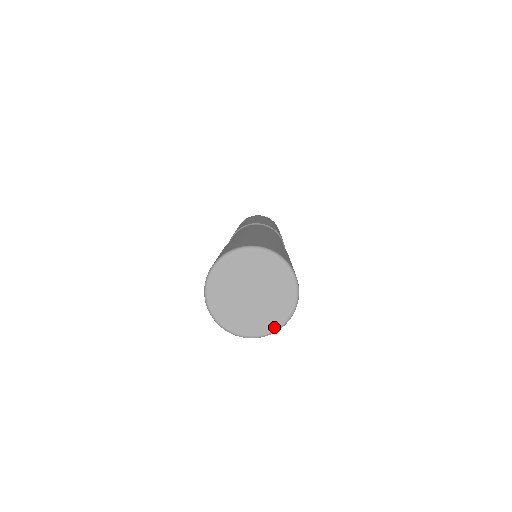
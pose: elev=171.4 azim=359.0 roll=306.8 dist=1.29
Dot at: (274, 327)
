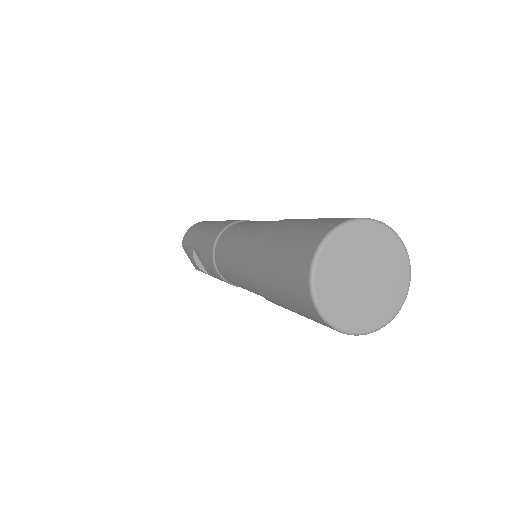
Dot at: (383, 321)
